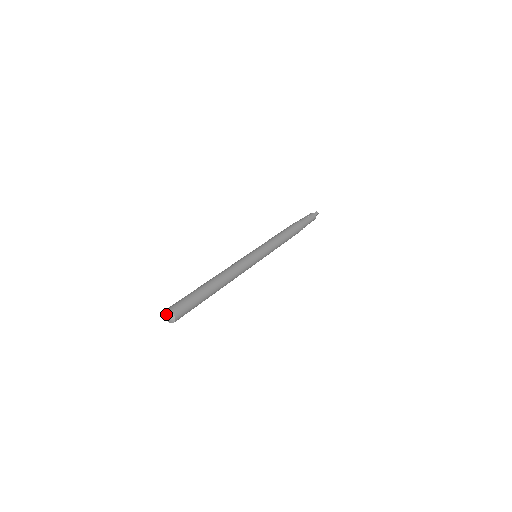
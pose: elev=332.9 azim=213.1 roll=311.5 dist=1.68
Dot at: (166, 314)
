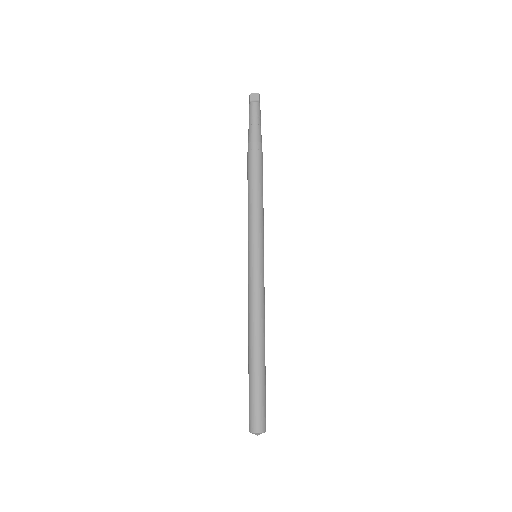
Dot at: occluded
